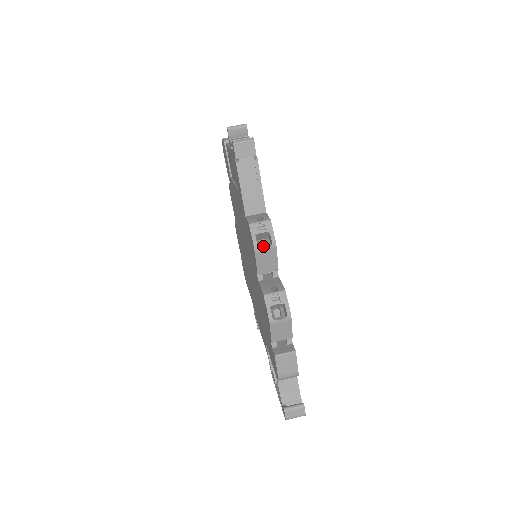
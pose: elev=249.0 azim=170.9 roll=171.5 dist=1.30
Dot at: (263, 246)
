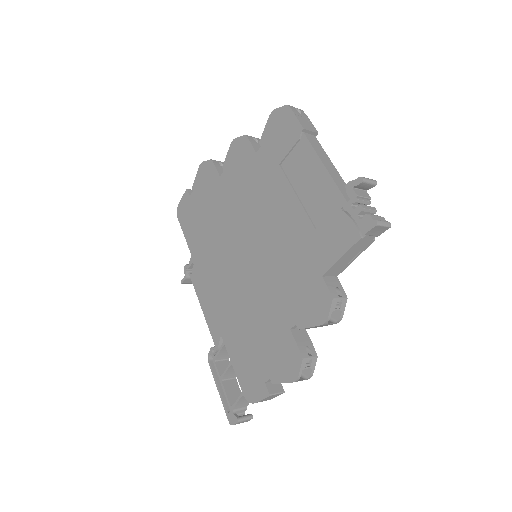
Dot at: occluded
